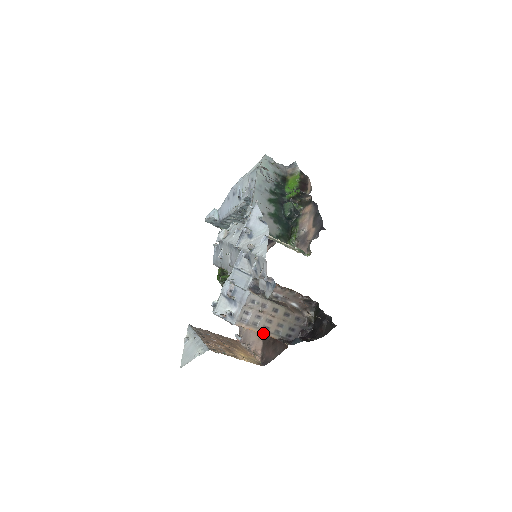
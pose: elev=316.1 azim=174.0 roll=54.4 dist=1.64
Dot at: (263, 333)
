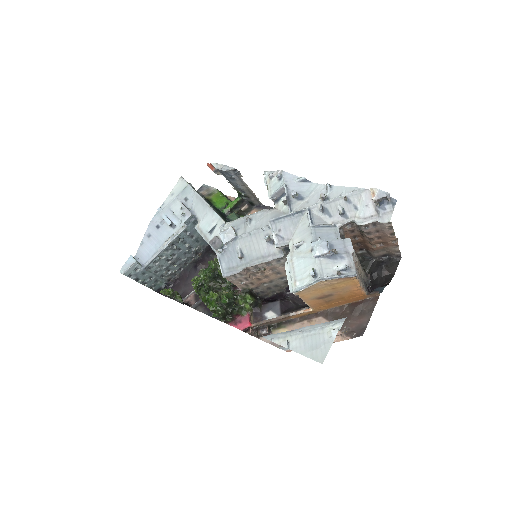
Dot at: (362, 287)
